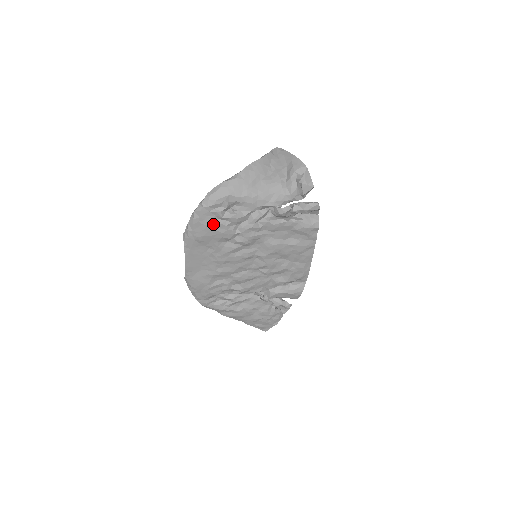
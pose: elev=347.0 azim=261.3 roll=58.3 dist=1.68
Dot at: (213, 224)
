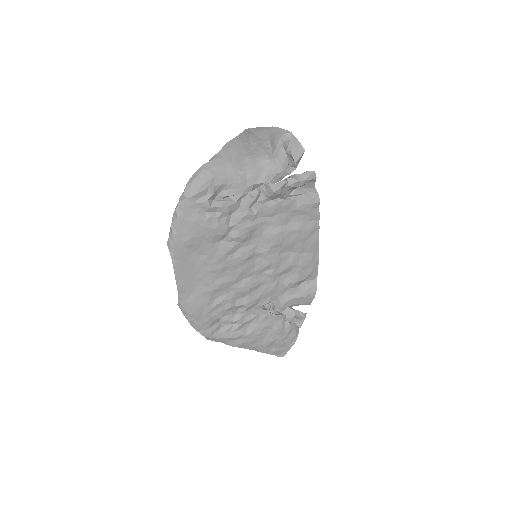
Dot at: (201, 219)
